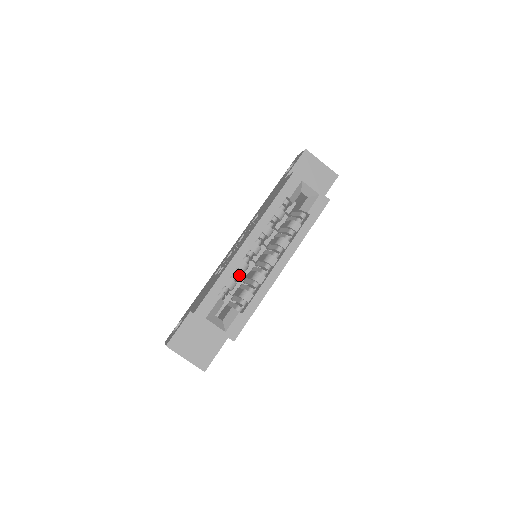
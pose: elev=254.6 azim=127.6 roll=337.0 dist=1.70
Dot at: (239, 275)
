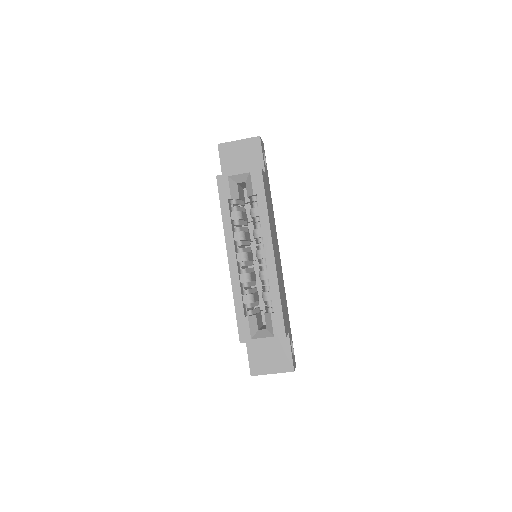
Dot at: (251, 285)
